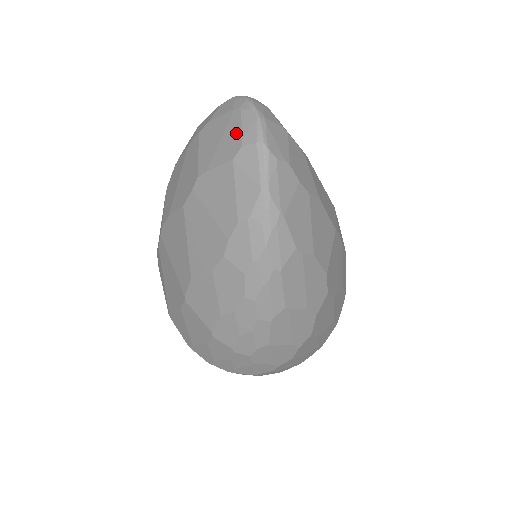
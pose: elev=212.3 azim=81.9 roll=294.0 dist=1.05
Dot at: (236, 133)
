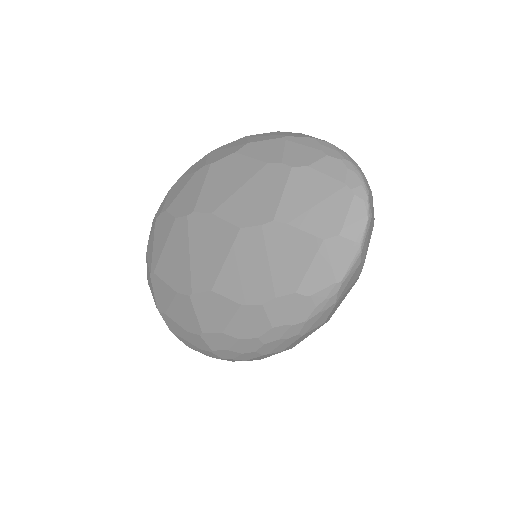
Dot at: (339, 214)
